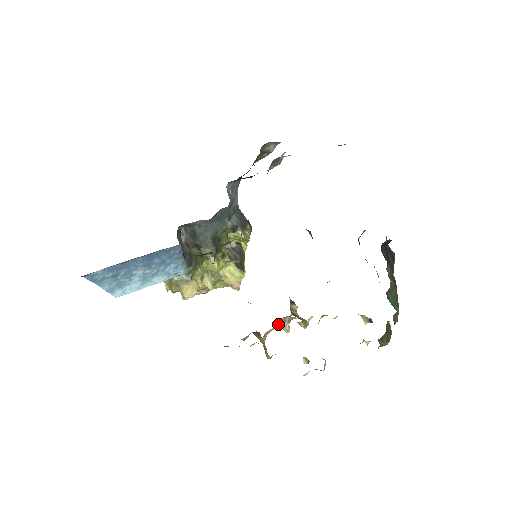
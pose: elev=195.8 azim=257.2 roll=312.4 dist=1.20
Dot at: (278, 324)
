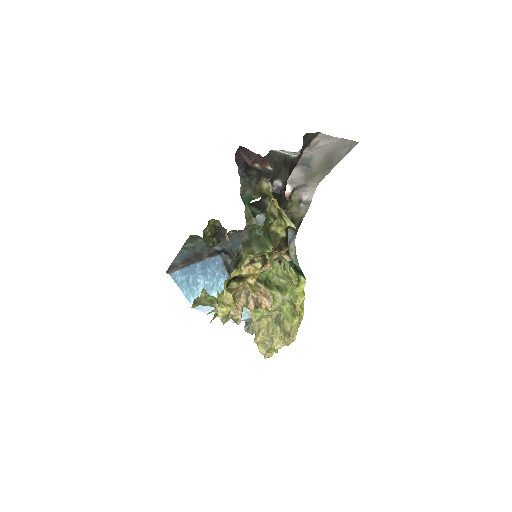
Dot at: (246, 301)
